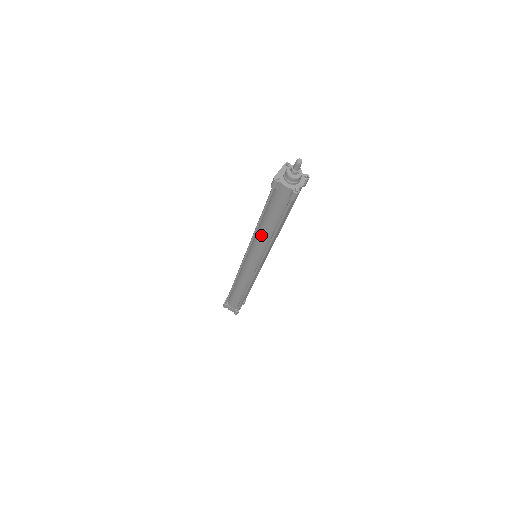
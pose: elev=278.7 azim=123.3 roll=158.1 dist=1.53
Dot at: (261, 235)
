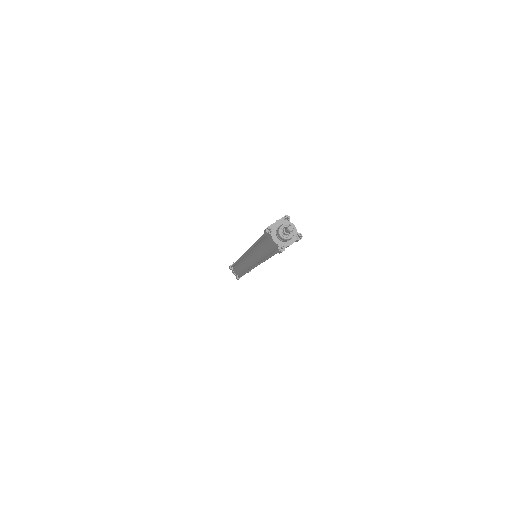
Dot at: (256, 252)
